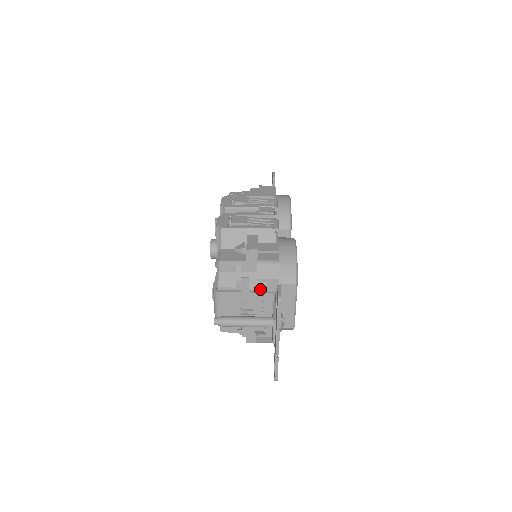
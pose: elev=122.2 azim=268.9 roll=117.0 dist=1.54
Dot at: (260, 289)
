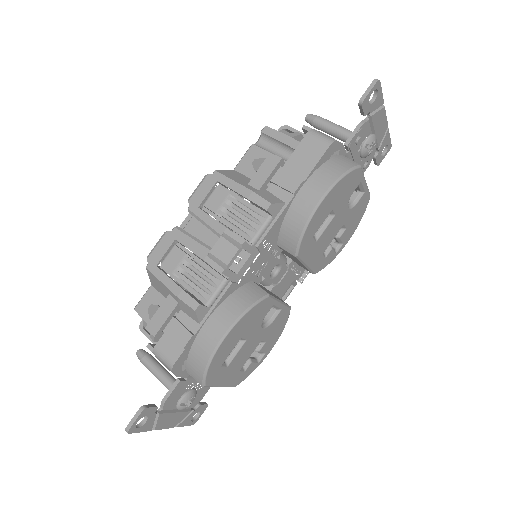
Dot at: occluded
